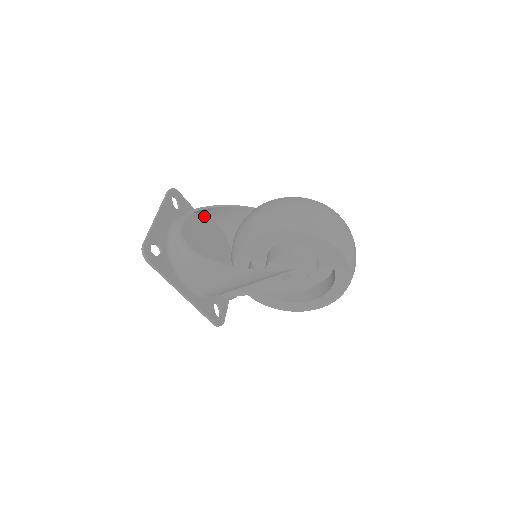
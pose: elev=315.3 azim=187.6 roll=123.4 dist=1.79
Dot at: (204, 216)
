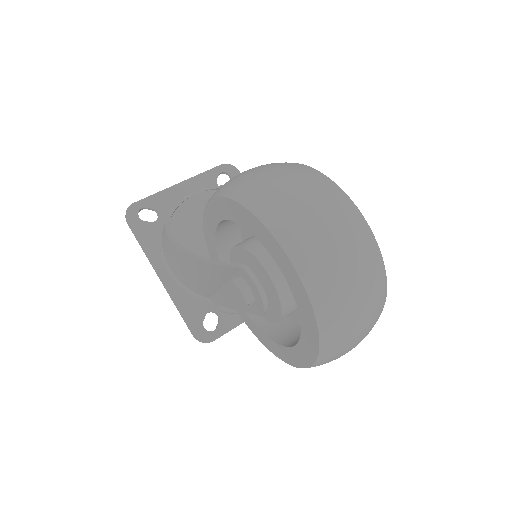
Dot at: occluded
